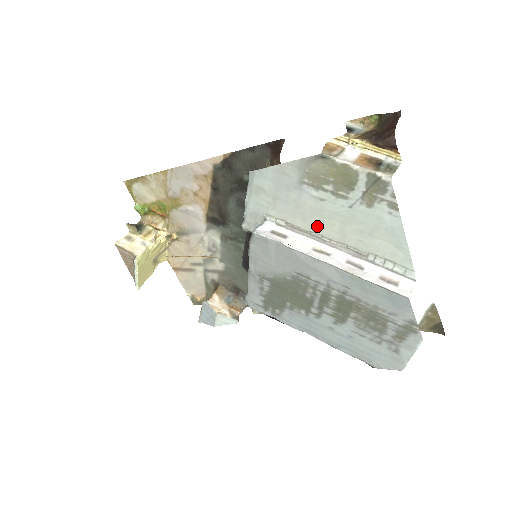
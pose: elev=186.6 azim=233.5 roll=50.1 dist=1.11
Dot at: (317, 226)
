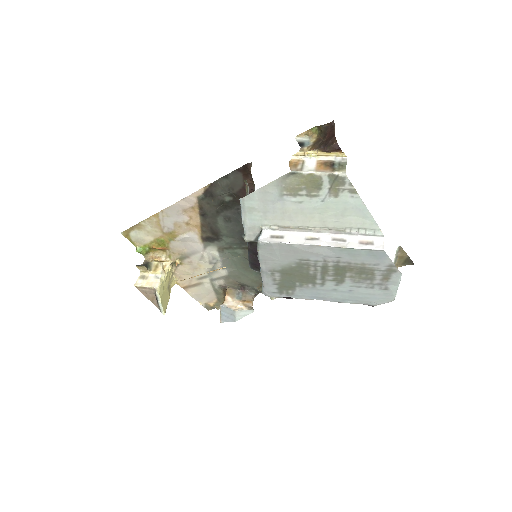
Dot at: (302, 221)
